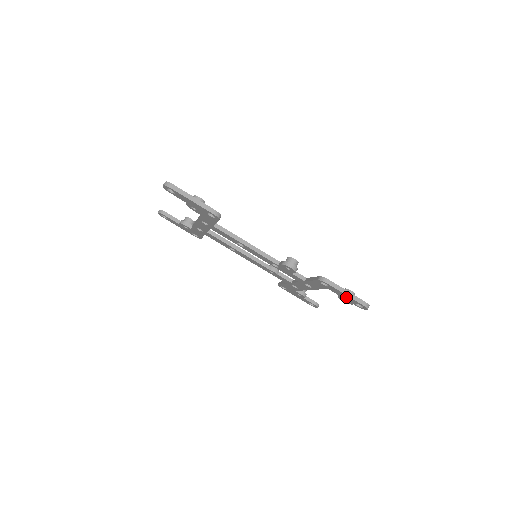
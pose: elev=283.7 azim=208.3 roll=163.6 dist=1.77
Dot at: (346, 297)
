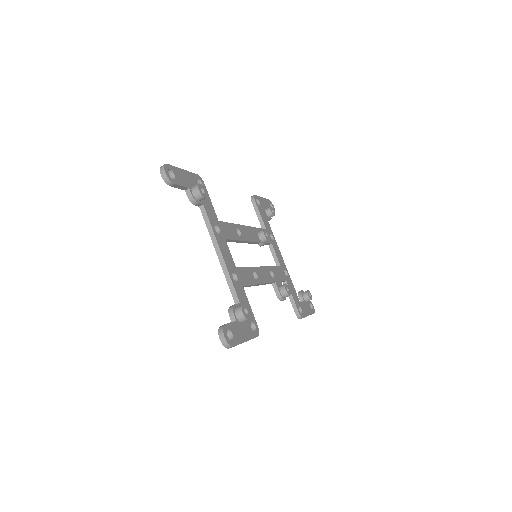
Dot at: occluded
